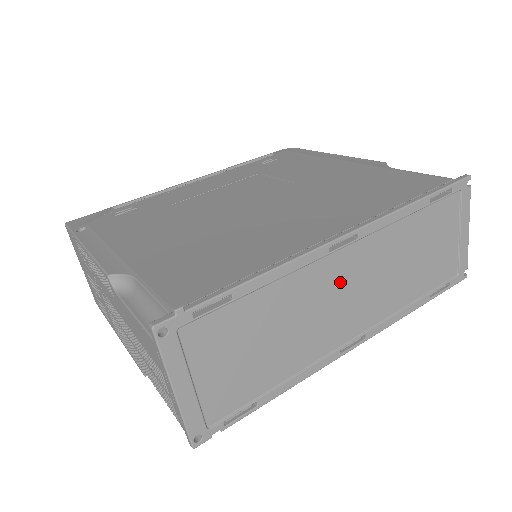
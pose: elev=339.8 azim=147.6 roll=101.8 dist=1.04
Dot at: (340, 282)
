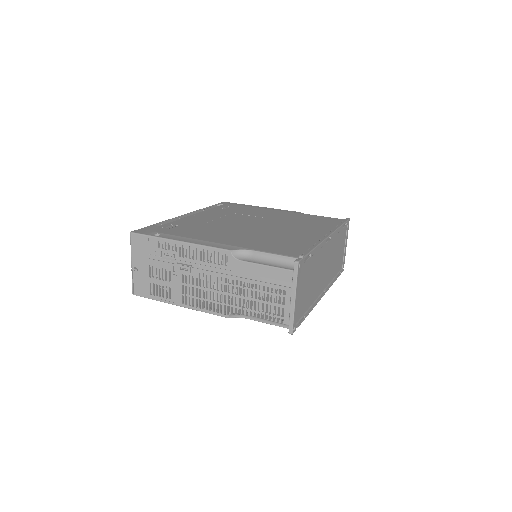
Dot at: (325, 259)
